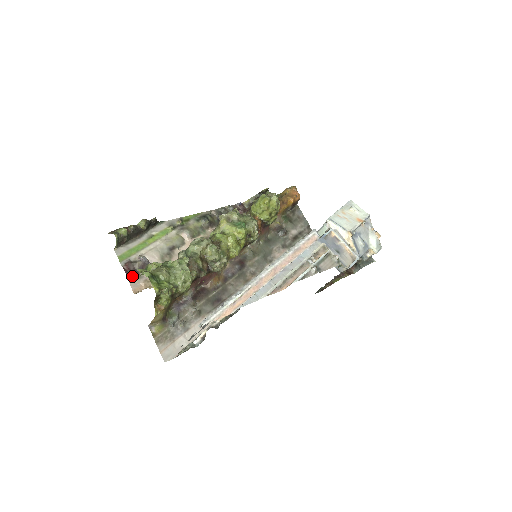
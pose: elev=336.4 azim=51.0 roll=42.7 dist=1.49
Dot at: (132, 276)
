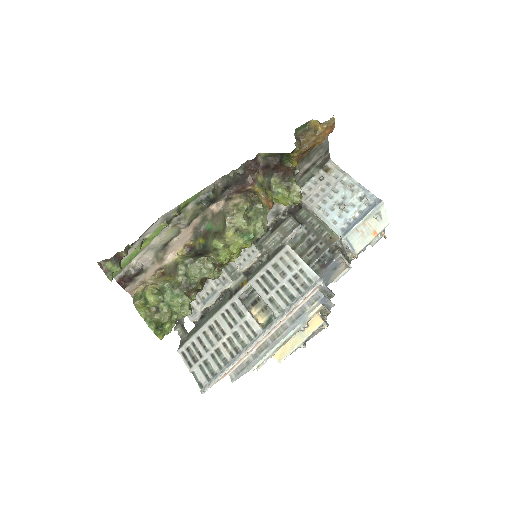
Dot at: (127, 284)
